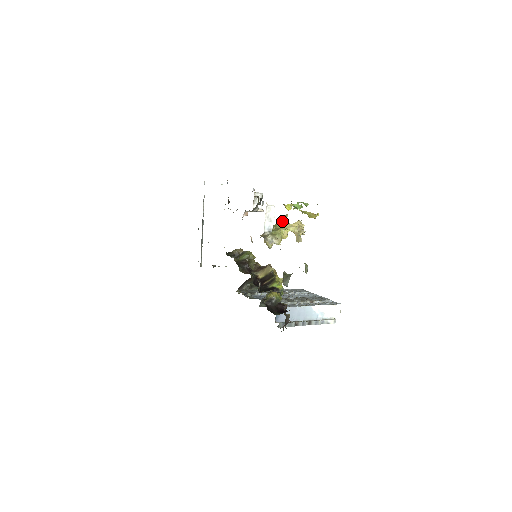
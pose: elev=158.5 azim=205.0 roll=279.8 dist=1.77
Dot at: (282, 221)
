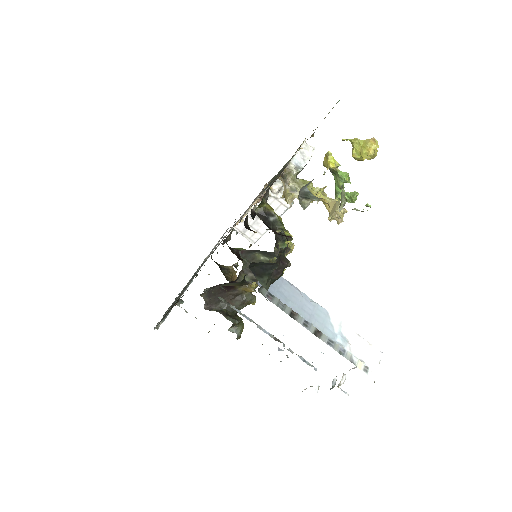
Dot at: occluded
